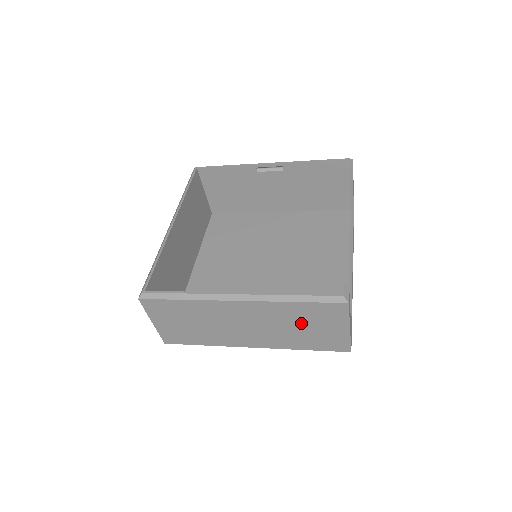
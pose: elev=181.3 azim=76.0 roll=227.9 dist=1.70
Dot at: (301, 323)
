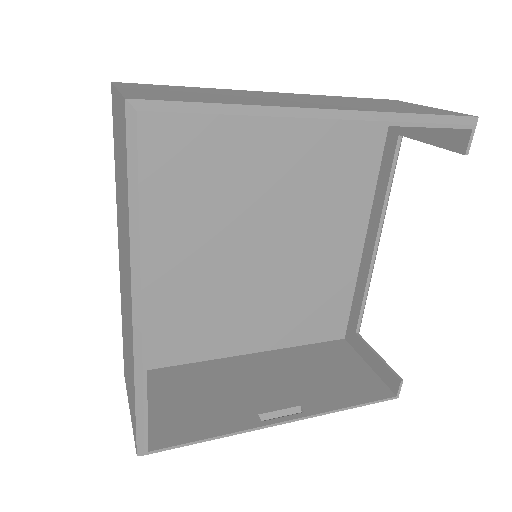
Dot at: occluded
